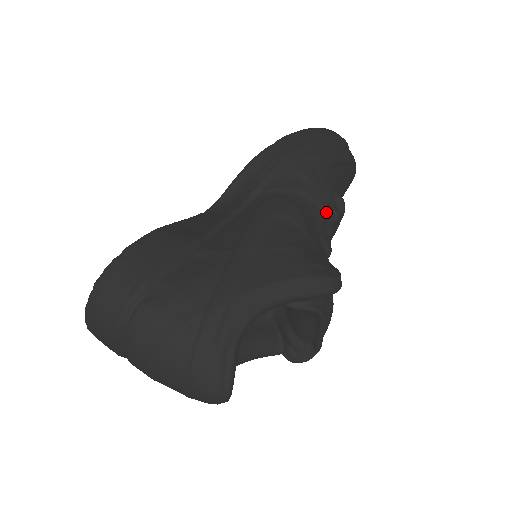
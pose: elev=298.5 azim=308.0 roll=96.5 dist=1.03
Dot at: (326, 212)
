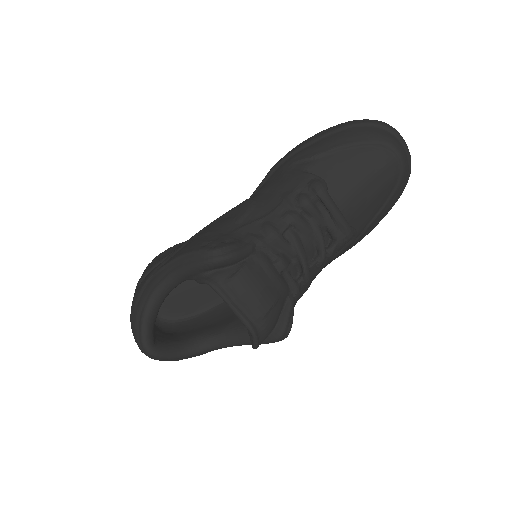
Dot at: (287, 200)
